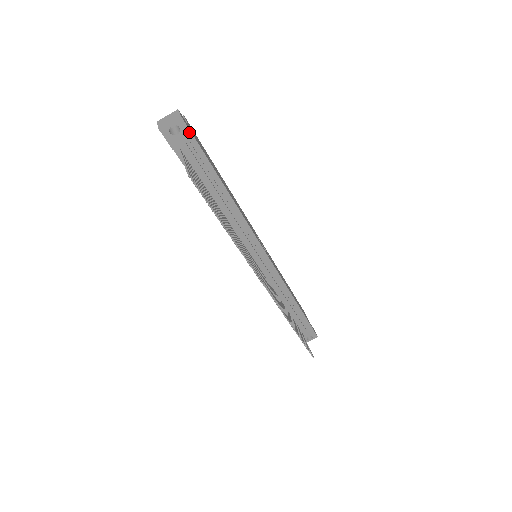
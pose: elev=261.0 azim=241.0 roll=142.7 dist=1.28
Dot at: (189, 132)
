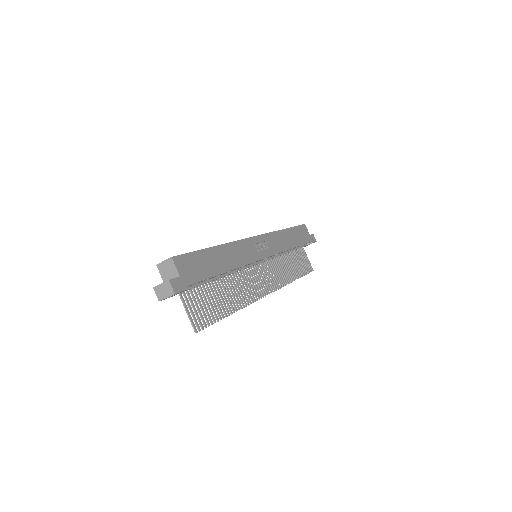
Dot at: occluded
